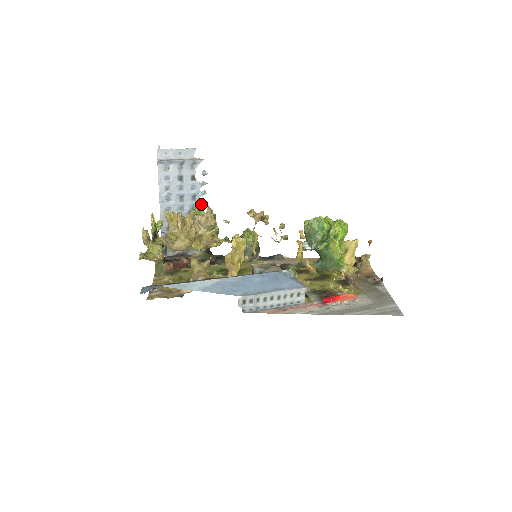
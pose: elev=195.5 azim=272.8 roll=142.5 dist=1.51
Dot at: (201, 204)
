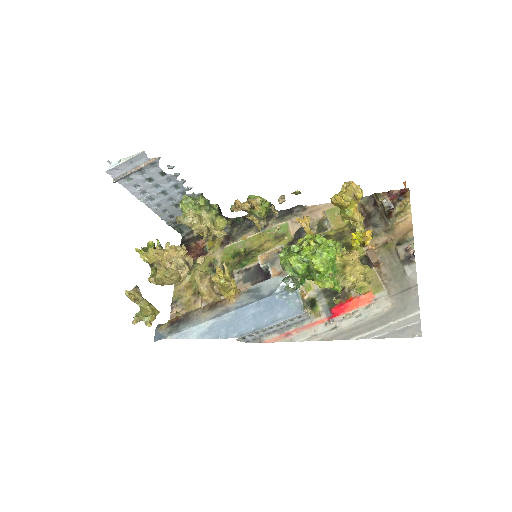
Dot at: (188, 189)
